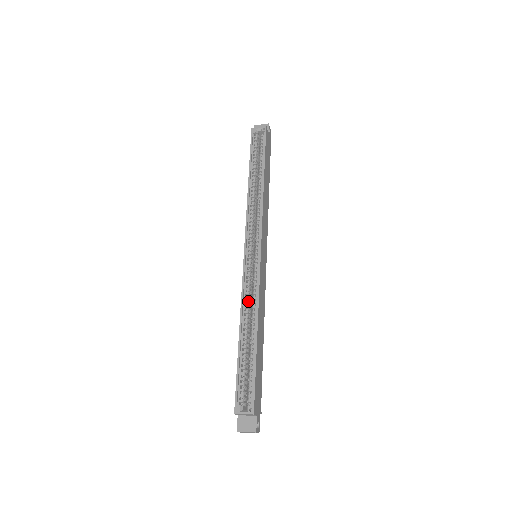
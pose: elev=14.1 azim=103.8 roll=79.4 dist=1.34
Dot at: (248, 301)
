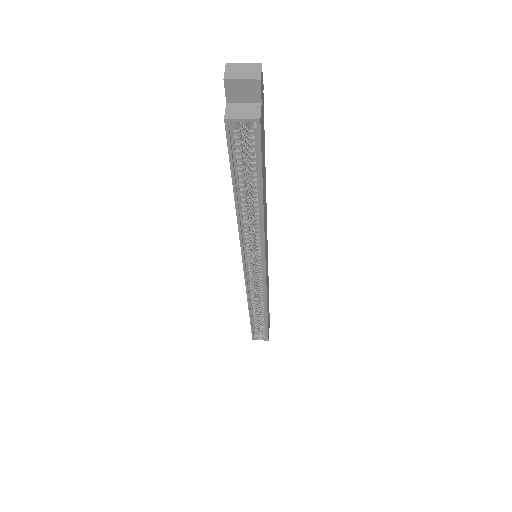
Dot at: (254, 297)
